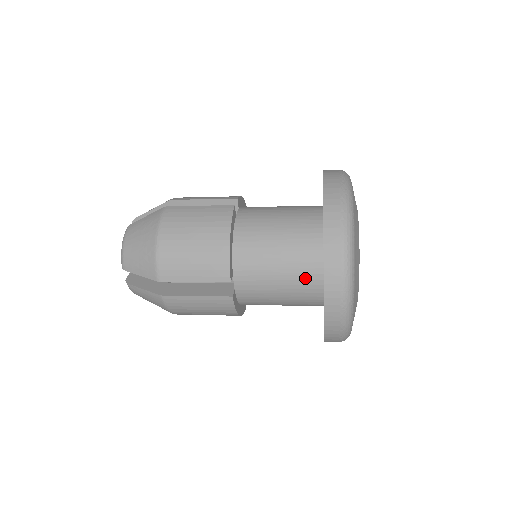
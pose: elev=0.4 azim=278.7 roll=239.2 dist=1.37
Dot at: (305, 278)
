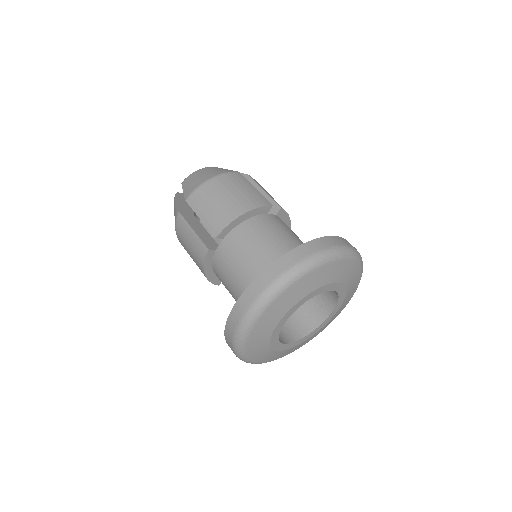
Dot at: occluded
